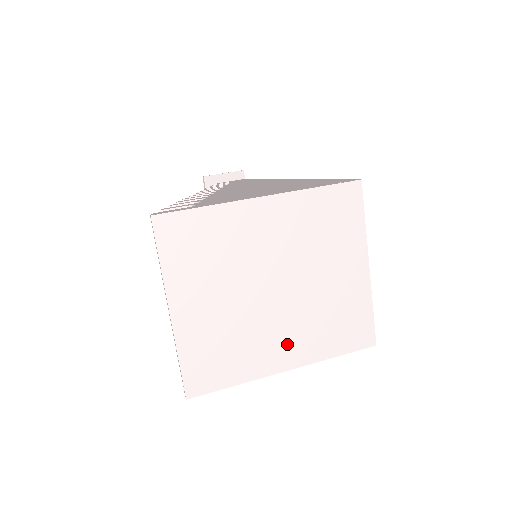
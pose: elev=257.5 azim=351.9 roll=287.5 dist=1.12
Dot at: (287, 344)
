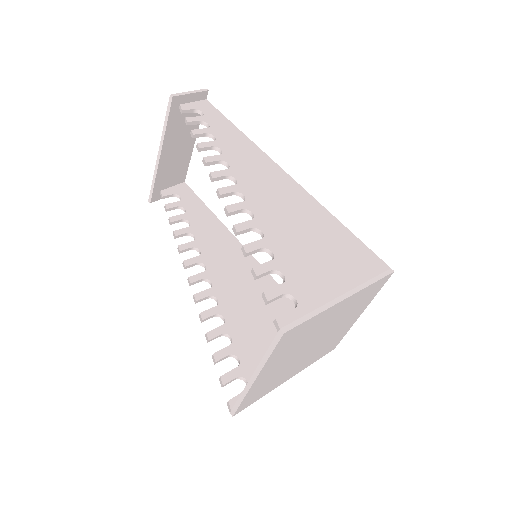
Dot at: (299, 367)
